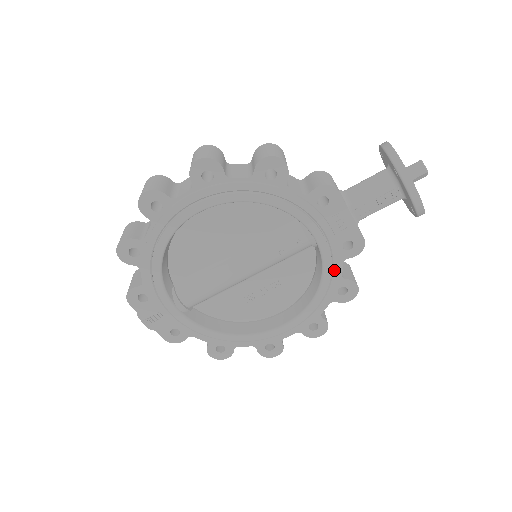
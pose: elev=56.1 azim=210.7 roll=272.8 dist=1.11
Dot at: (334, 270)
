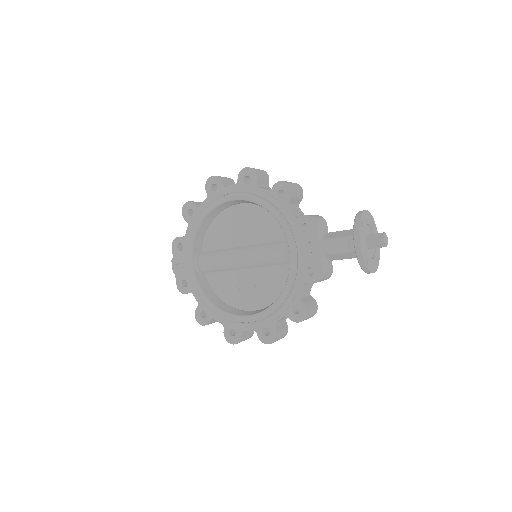
Dot at: (294, 286)
